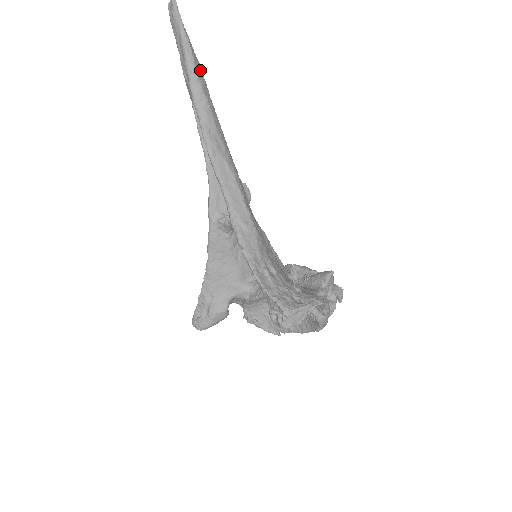
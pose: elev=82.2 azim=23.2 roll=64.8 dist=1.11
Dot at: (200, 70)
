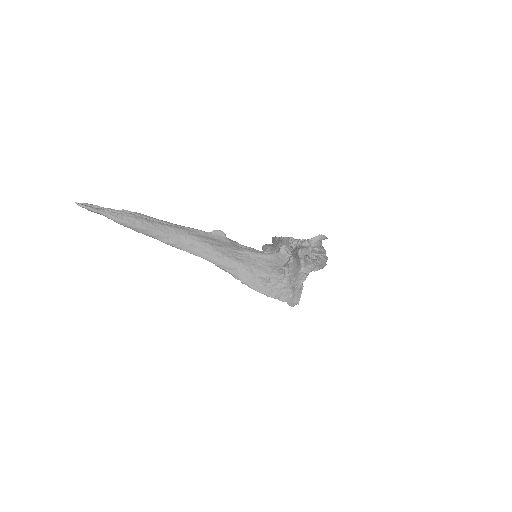
Dot at: (130, 219)
